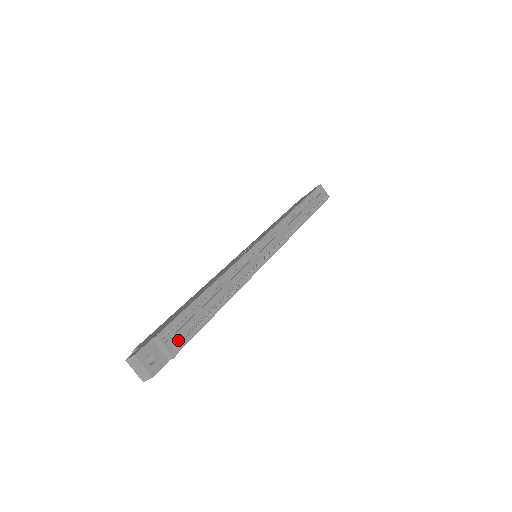
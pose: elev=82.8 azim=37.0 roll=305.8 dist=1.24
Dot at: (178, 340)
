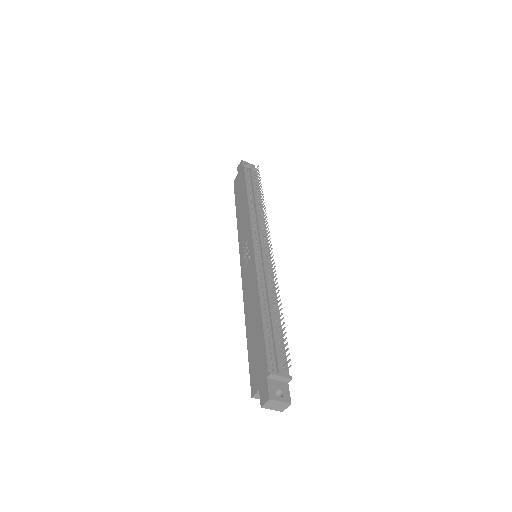
Dot at: (281, 364)
